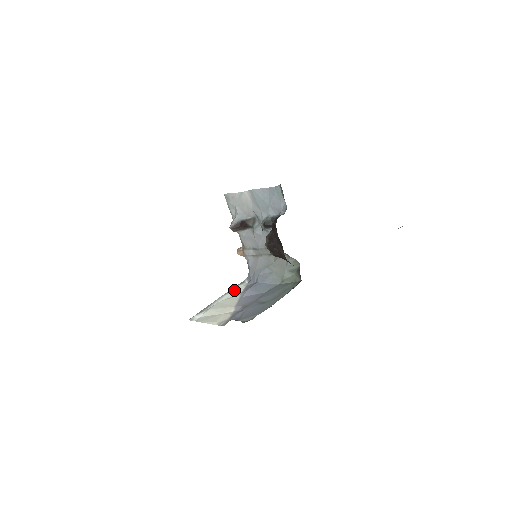
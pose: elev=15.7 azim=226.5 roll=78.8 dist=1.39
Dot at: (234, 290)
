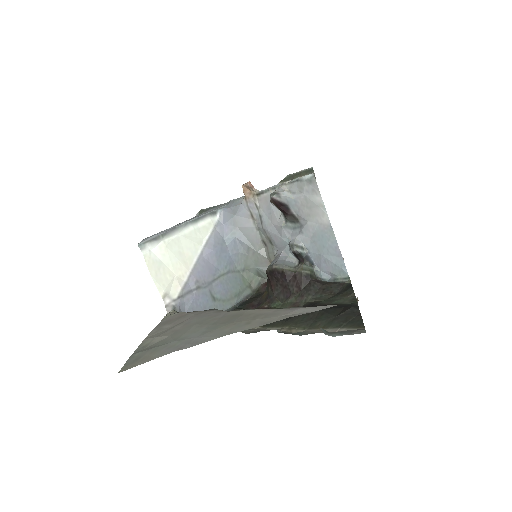
Dot at: (202, 224)
